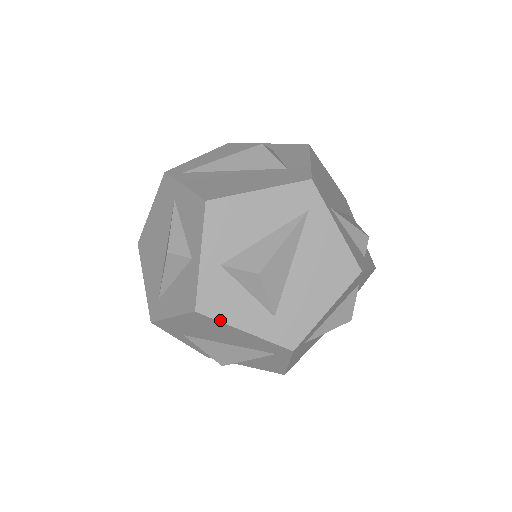
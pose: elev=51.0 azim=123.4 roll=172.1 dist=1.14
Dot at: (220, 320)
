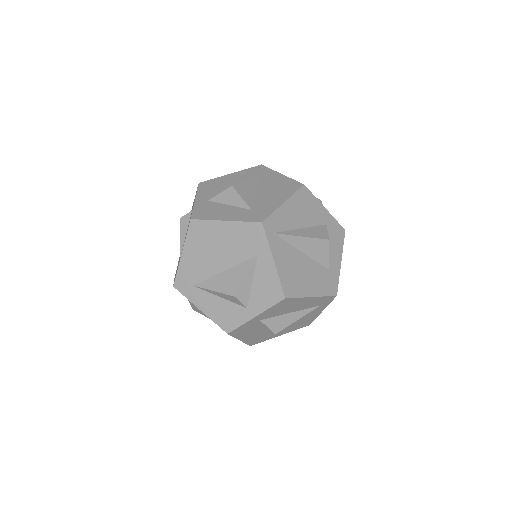
Dot at: (235, 337)
